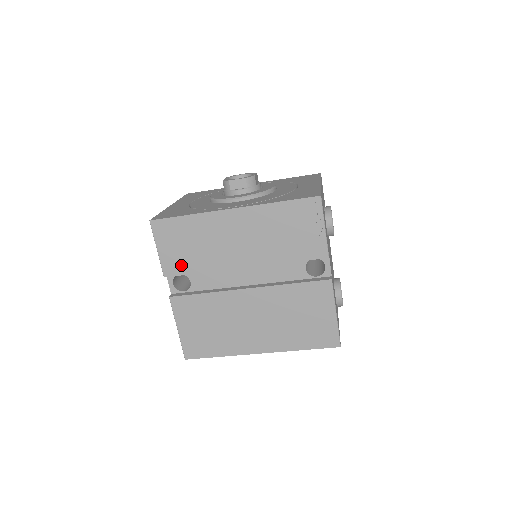
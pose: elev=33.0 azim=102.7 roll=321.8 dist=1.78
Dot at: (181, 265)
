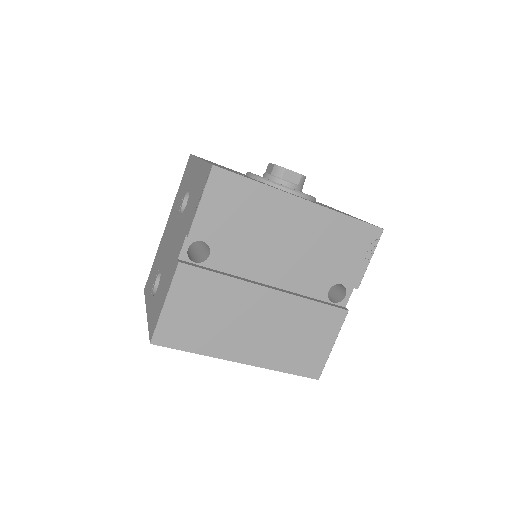
Dot at: (217, 232)
